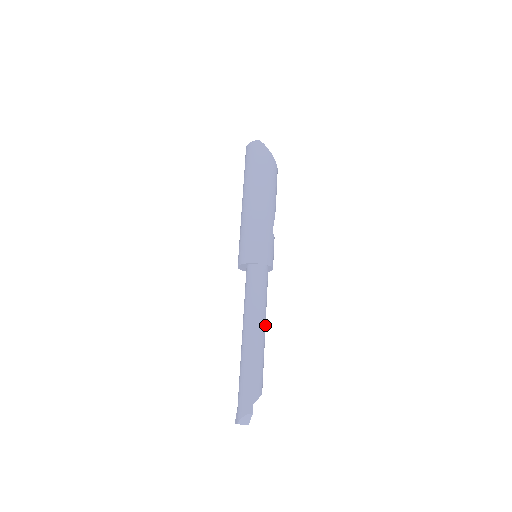
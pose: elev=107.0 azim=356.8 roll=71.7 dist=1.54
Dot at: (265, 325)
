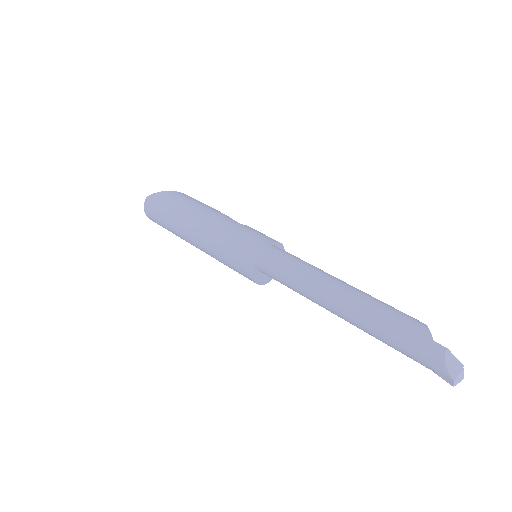
Dot at: (338, 279)
